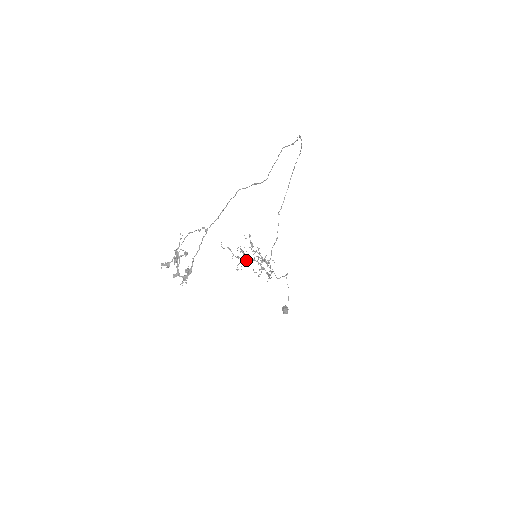
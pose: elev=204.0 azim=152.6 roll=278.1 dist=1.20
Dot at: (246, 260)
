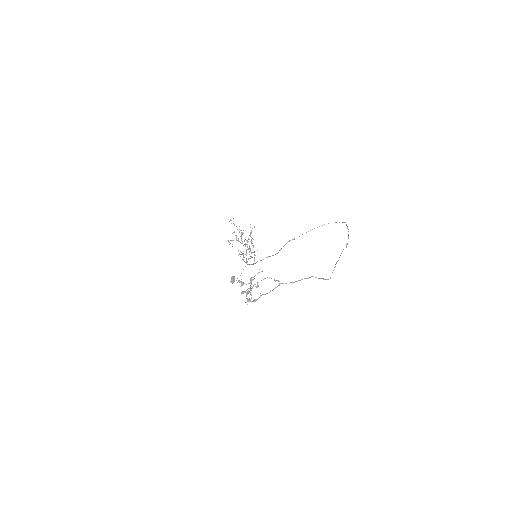
Dot at: occluded
